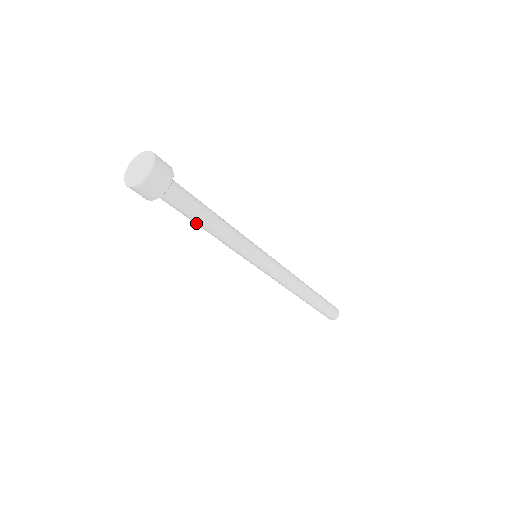
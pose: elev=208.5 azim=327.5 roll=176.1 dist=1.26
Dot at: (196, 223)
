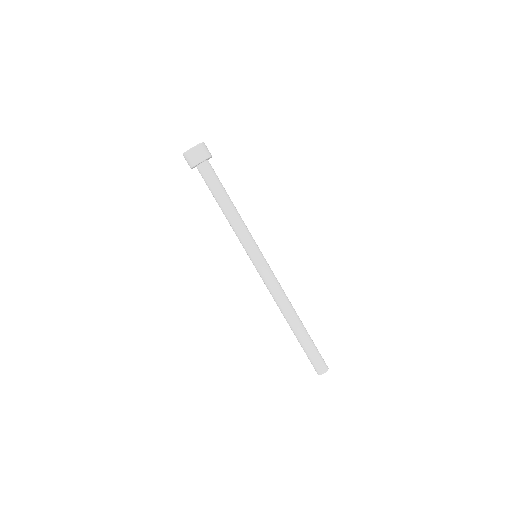
Dot at: (218, 200)
